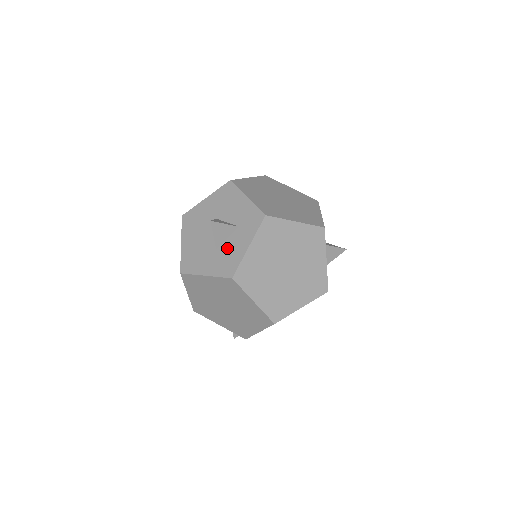
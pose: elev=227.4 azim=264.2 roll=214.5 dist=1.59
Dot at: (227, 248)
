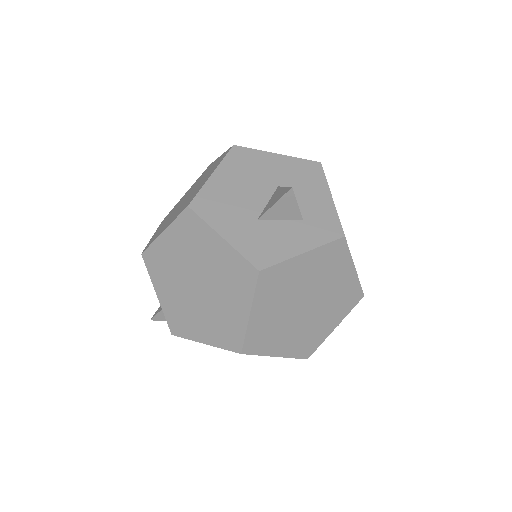
Dot at: (274, 231)
